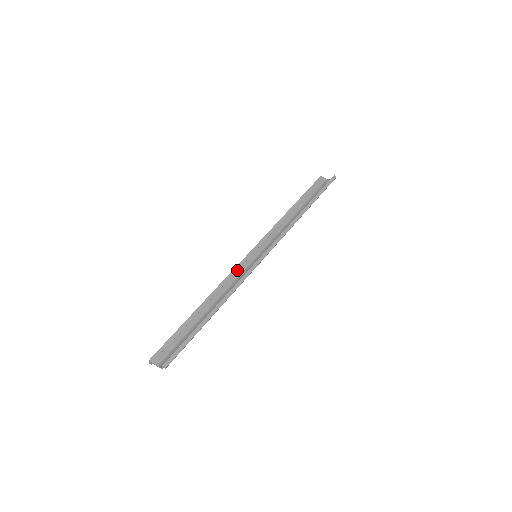
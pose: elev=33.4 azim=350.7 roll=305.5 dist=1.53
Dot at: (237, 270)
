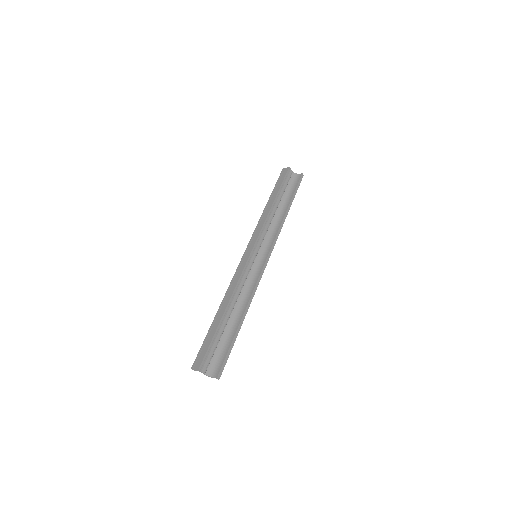
Dot at: (245, 271)
